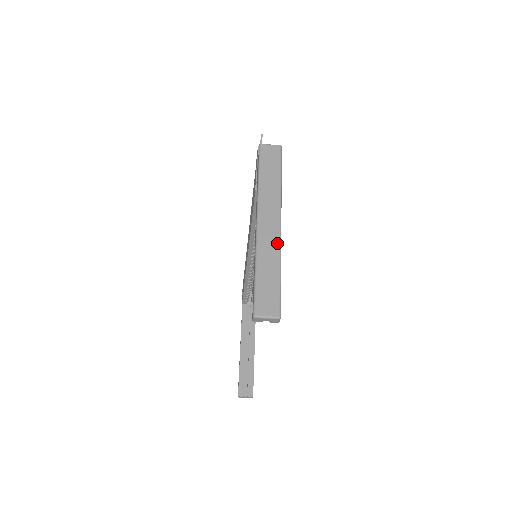
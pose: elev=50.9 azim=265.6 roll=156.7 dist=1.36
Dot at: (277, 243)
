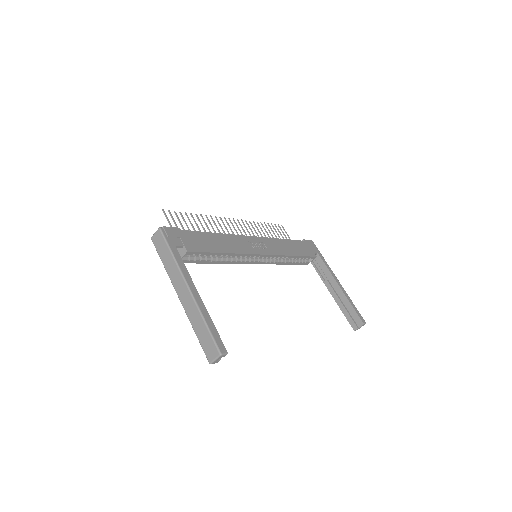
Dot at: (193, 304)
